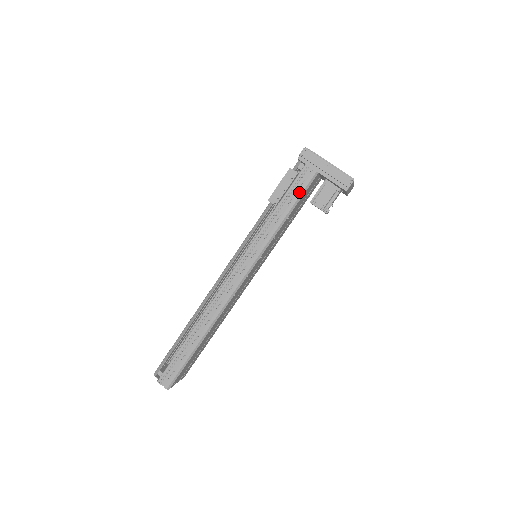
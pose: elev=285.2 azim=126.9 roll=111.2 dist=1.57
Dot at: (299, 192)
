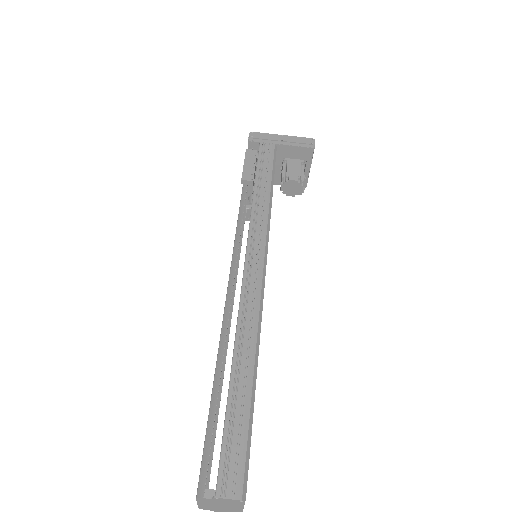
Dot at: (270, 163)
